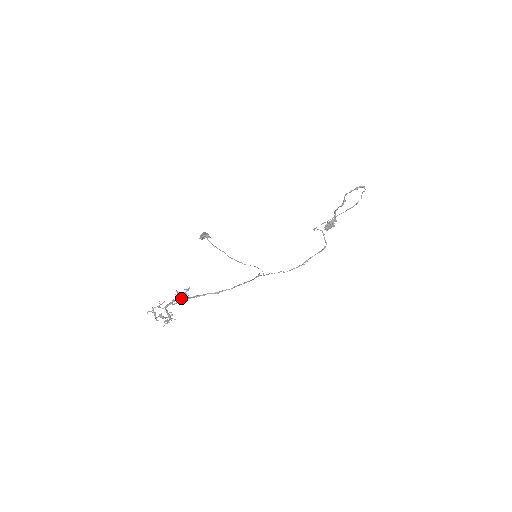
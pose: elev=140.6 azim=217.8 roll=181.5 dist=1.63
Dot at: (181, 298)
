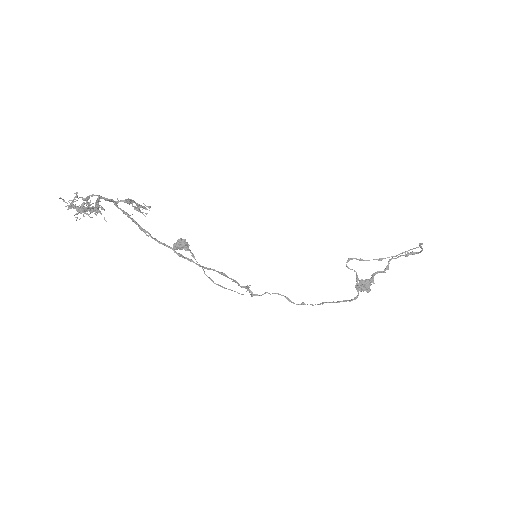
Dot at: occluded
